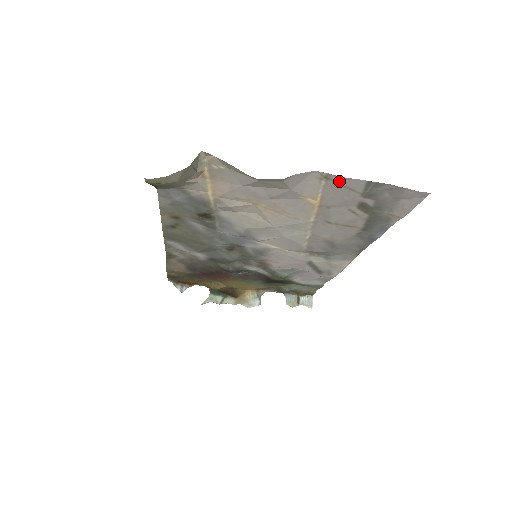
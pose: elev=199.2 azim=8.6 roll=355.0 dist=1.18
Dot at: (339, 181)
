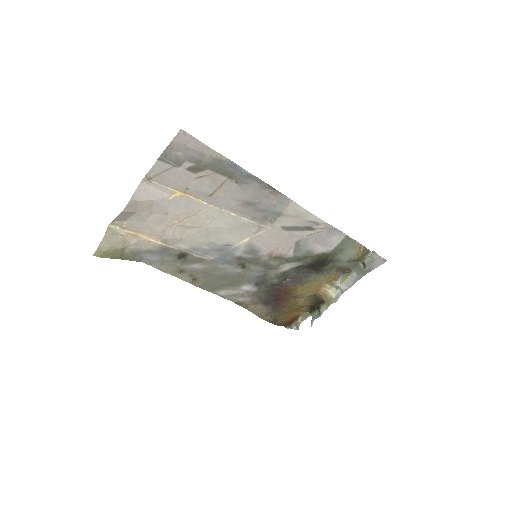
Dot at: (155, 174)
